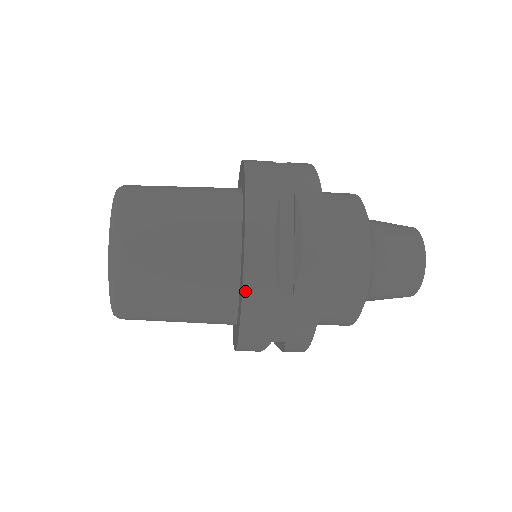
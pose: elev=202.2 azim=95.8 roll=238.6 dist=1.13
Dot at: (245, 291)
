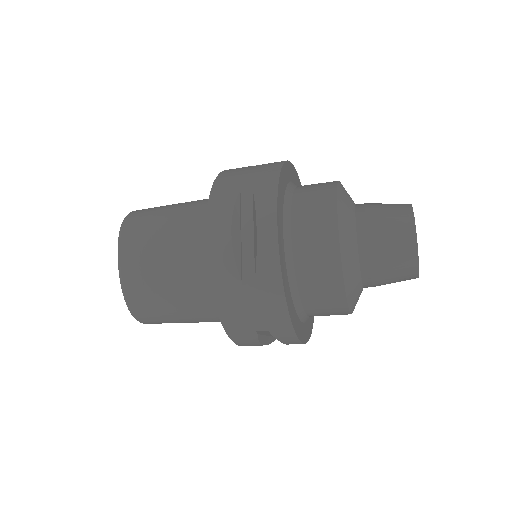
Dot at: (212, 283)
